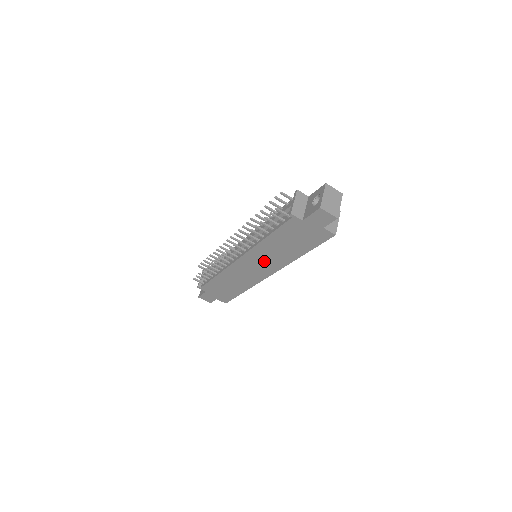
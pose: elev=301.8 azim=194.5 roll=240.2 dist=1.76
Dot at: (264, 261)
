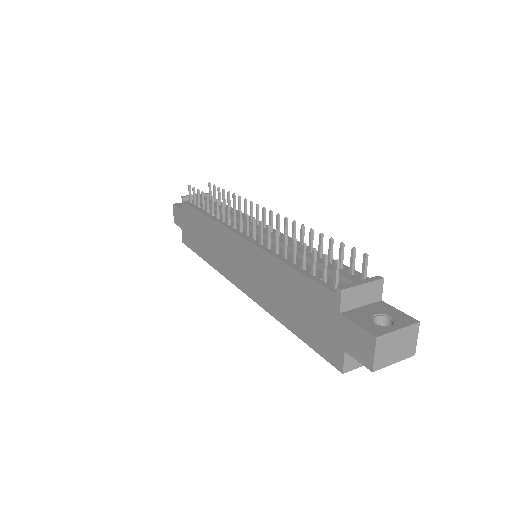
Dot at: (253, 273)
